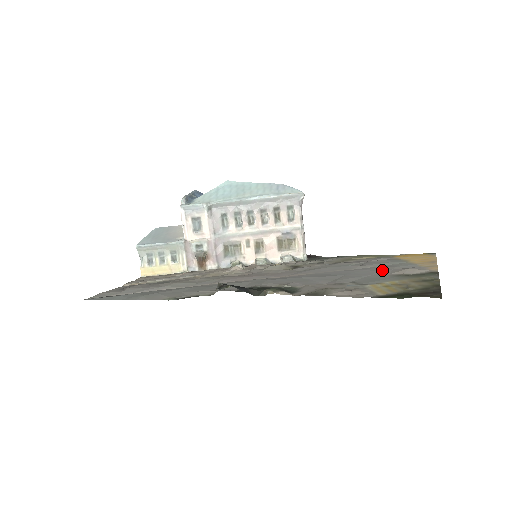
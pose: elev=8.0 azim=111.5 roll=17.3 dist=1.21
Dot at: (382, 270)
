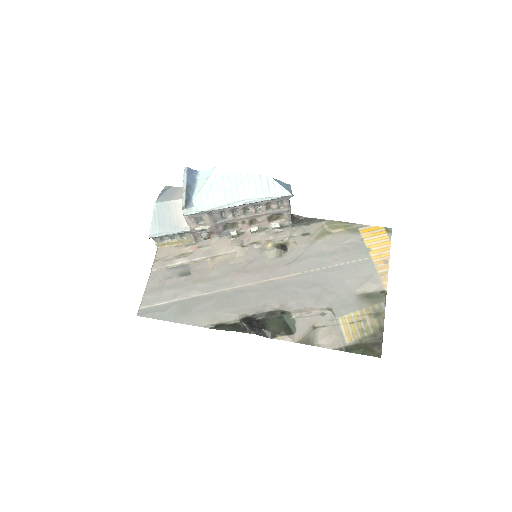
Dot at: (350, 279)
